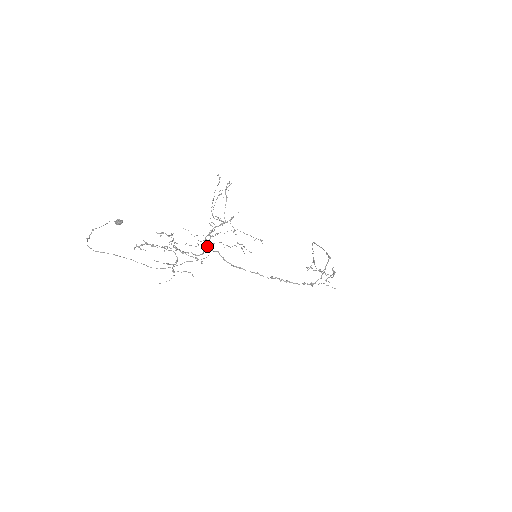
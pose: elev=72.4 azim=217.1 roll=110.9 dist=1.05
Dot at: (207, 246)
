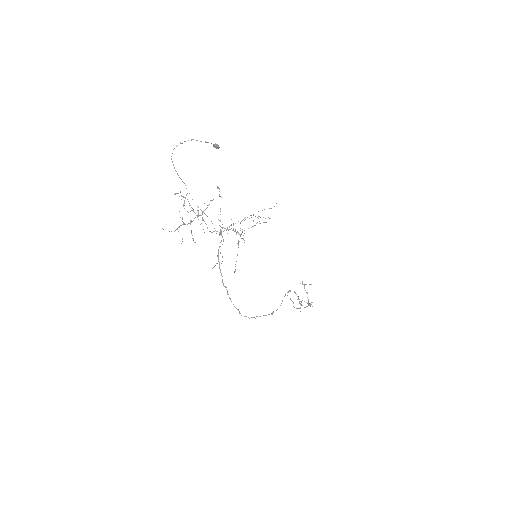
Dot at: occluded
